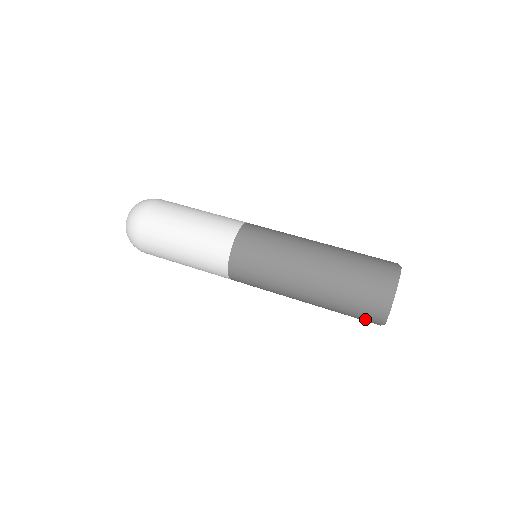
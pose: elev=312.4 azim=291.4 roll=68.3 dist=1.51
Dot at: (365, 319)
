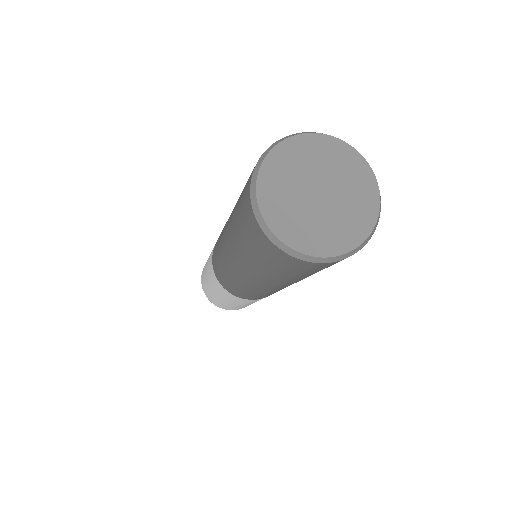
Dot at: (246, 187)
